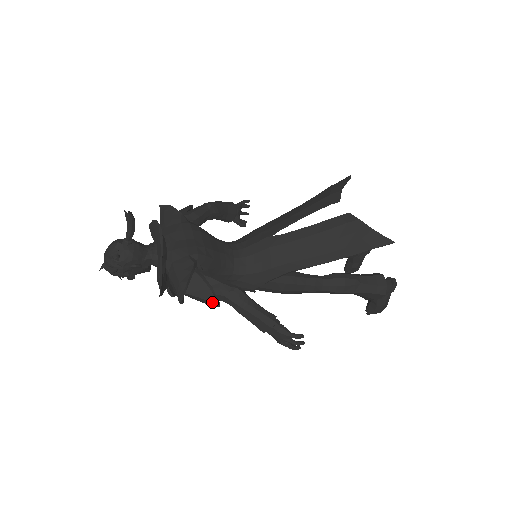
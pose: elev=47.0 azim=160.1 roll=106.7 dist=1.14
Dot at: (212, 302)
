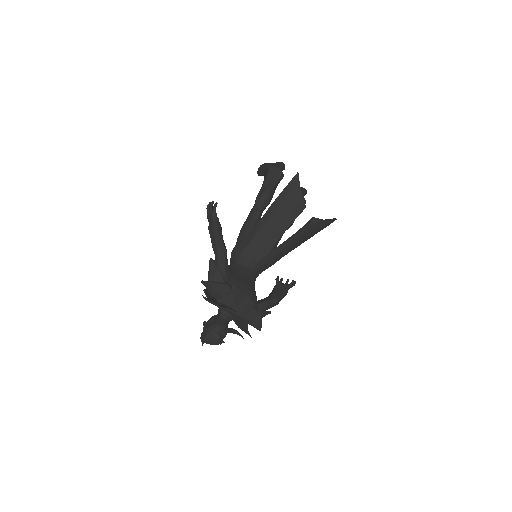
Dot at: occluded
